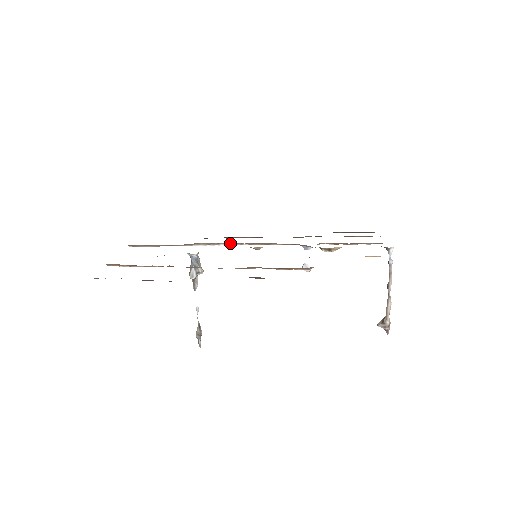
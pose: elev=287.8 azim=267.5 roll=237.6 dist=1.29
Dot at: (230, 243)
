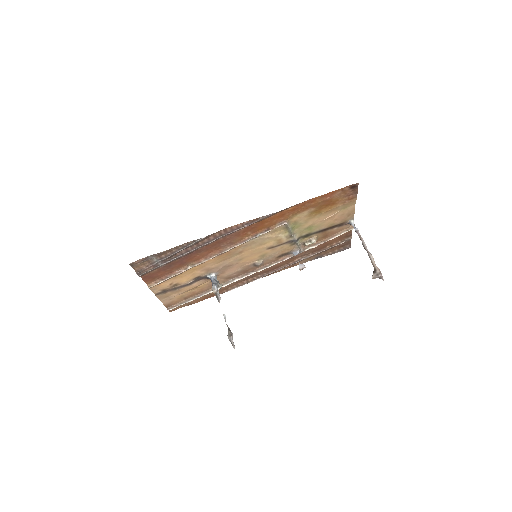
Dot at: (241, 276)
